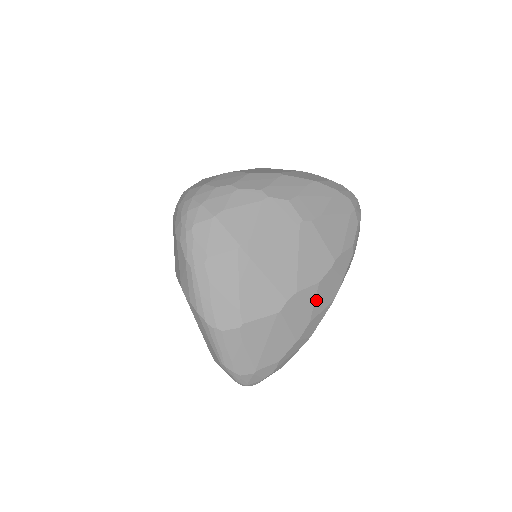
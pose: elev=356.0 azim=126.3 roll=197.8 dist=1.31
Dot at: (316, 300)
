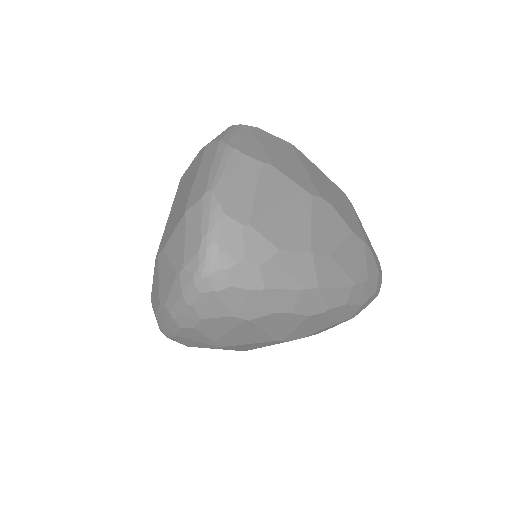
Dot at: (344, 244)
